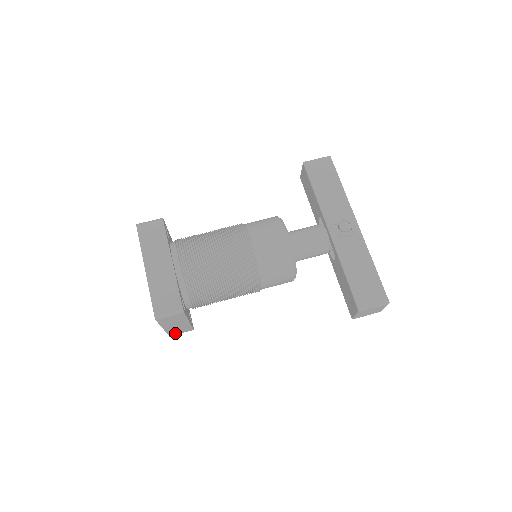
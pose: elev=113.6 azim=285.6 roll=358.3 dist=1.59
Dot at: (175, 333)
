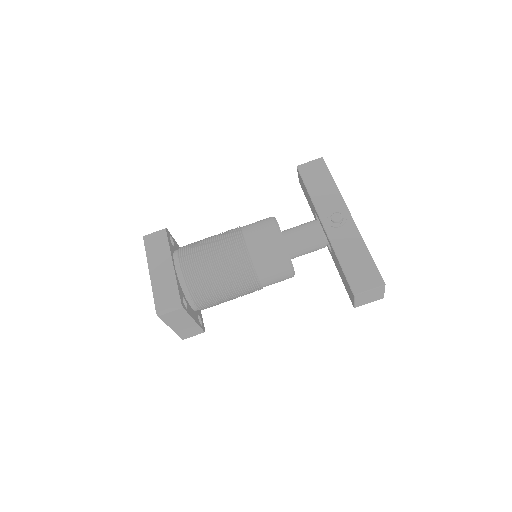
Dot at: (187, 336)
